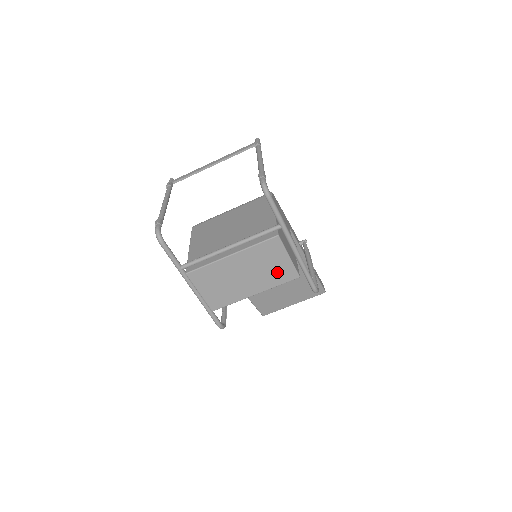
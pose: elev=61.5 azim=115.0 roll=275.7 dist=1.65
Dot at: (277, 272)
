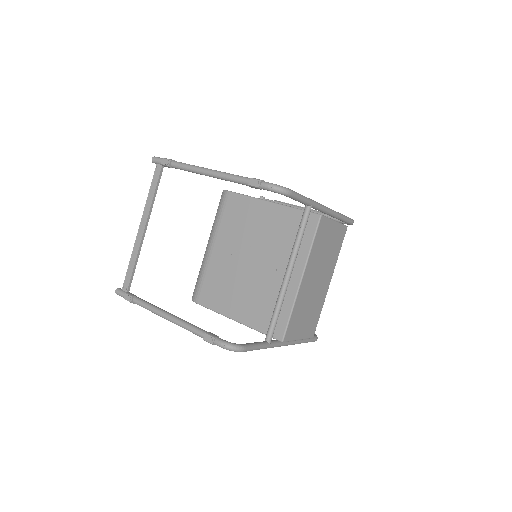
Dot at: (334, 245)
